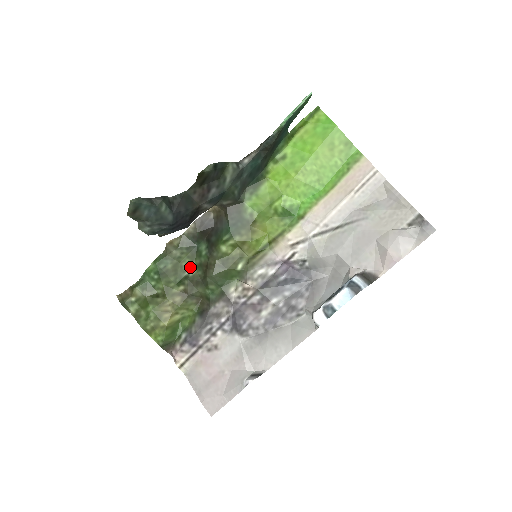
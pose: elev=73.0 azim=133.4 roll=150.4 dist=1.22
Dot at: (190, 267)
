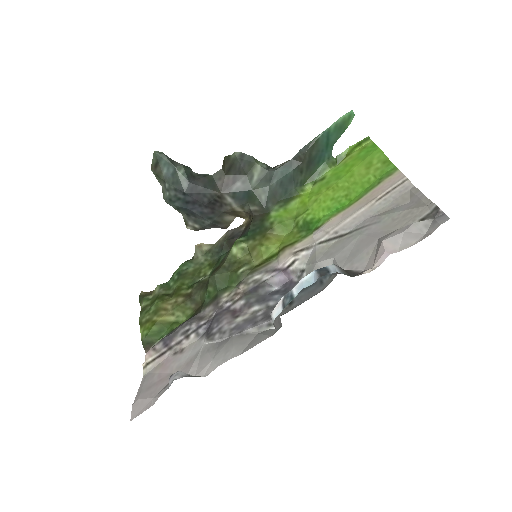
Dot at: (206, 274)
